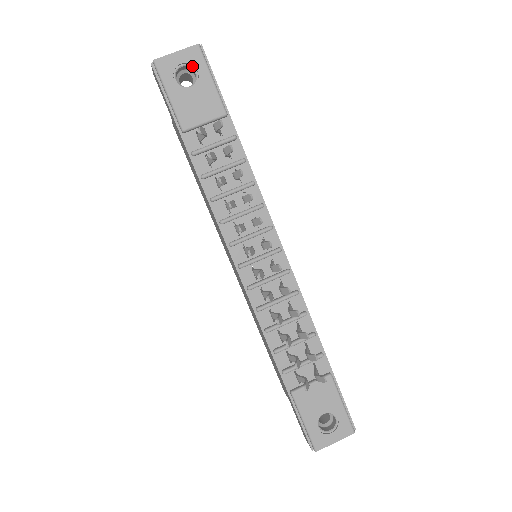
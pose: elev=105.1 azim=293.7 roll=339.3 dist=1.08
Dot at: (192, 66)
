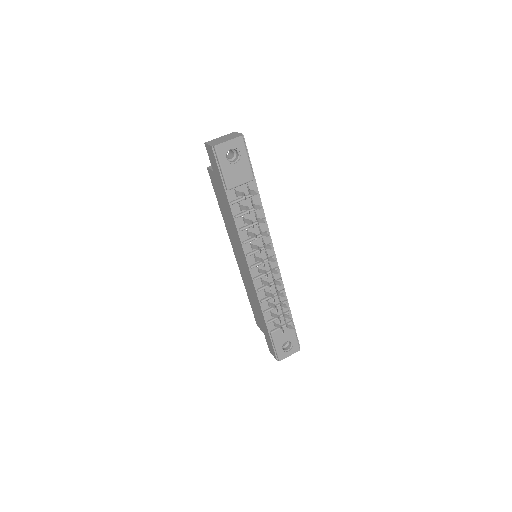
Dot at: (237, 149)
